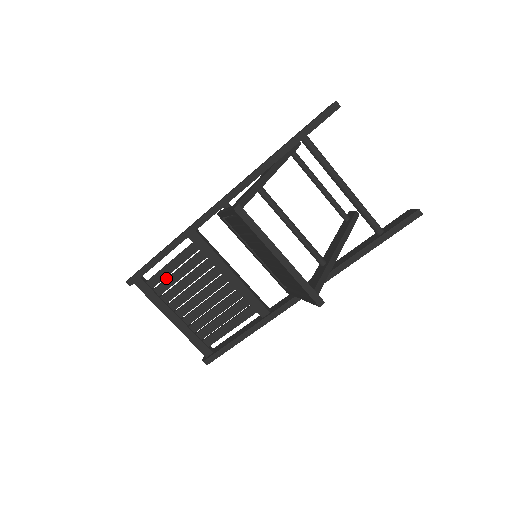
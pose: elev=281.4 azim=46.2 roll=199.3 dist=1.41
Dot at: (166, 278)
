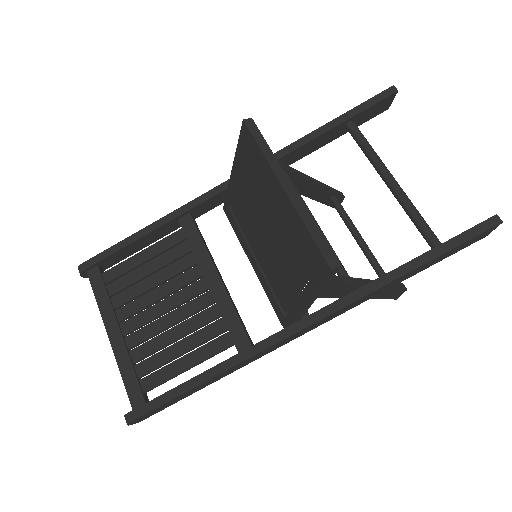
Dot at: (129, 273)
